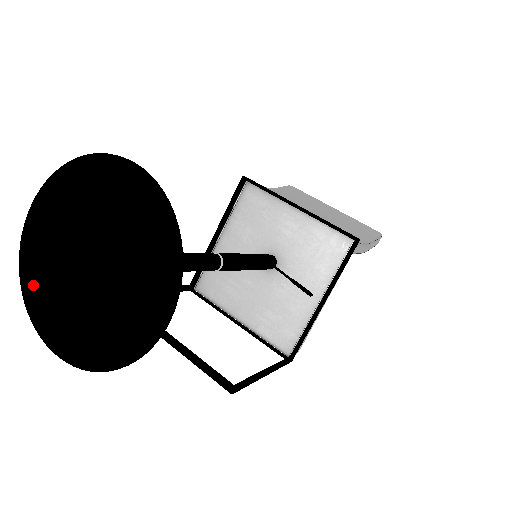
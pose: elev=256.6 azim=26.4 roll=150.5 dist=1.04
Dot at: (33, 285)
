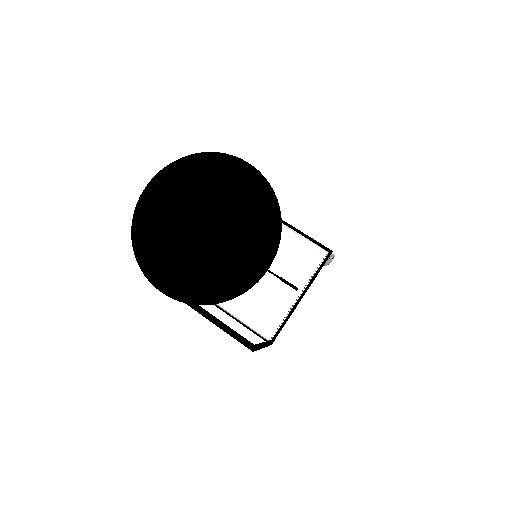
Dot at: (145, 241)
